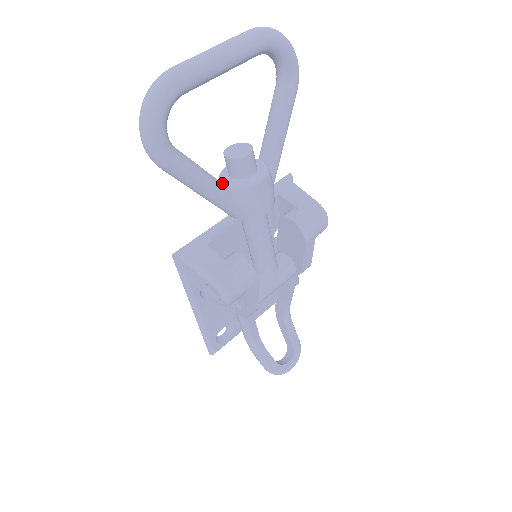
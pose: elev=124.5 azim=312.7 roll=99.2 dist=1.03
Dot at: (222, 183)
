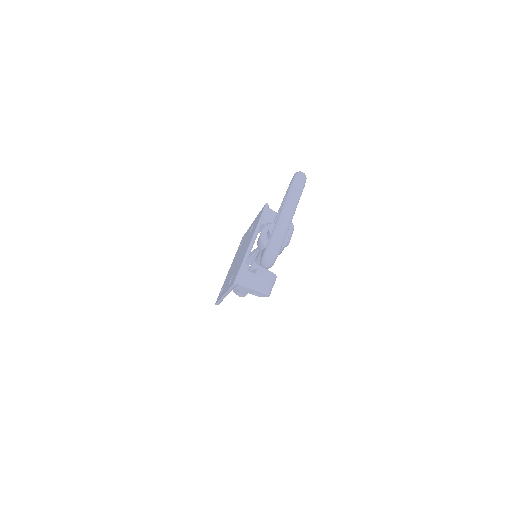
Dot at: occluded
